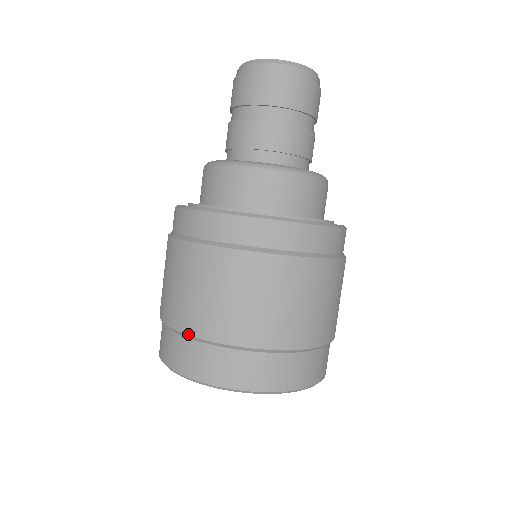
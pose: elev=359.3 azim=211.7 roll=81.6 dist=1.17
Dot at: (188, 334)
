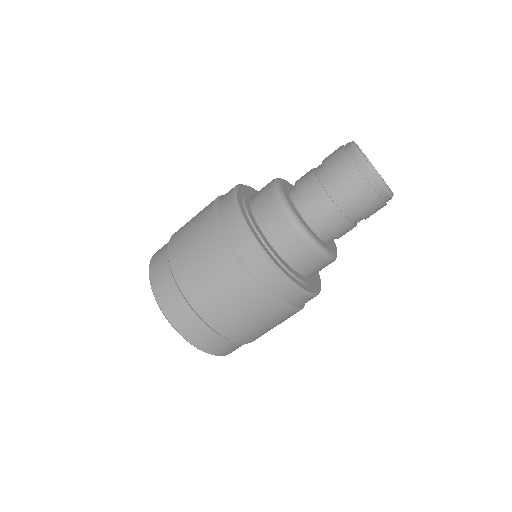
Dot at: (199, 314)
